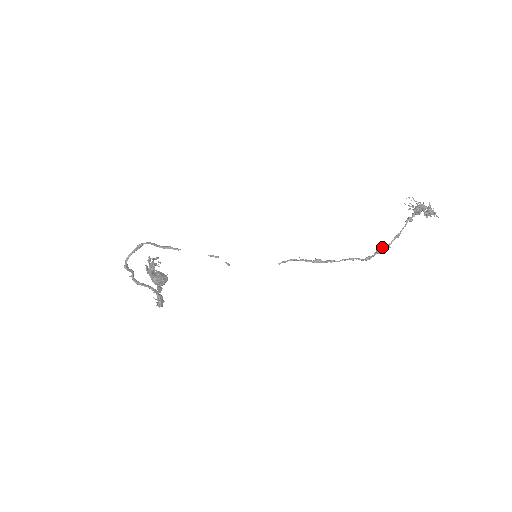
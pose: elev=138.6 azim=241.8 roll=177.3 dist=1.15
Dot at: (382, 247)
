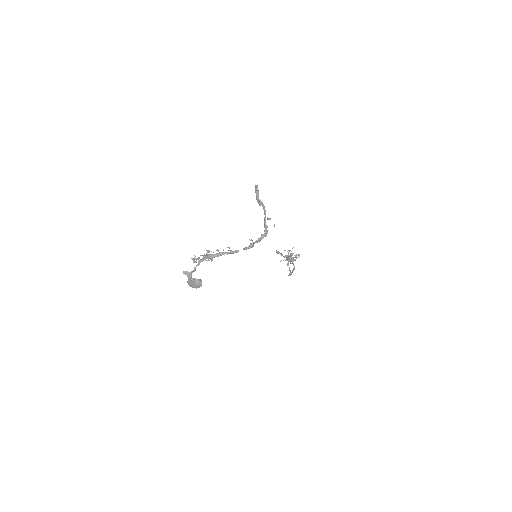
Dot at: (290, 272)
